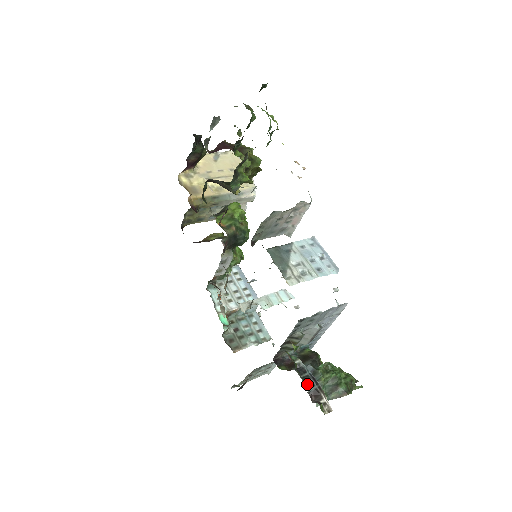
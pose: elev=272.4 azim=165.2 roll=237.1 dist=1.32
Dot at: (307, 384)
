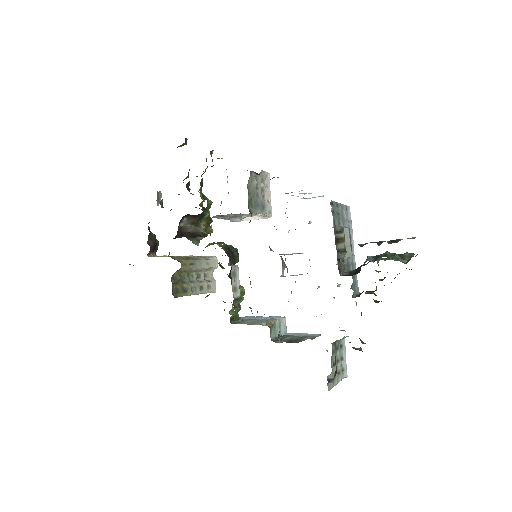
Dot at: (380, 244)
